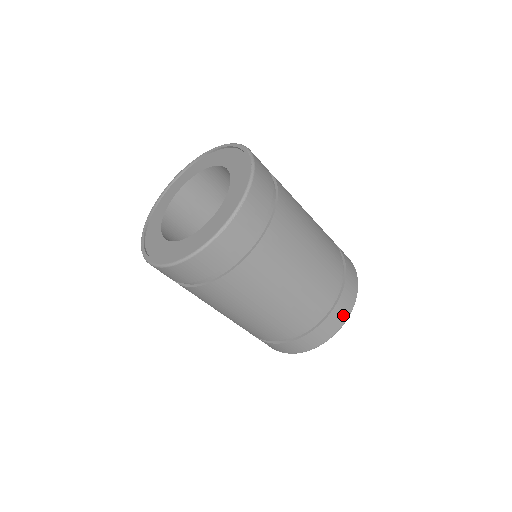
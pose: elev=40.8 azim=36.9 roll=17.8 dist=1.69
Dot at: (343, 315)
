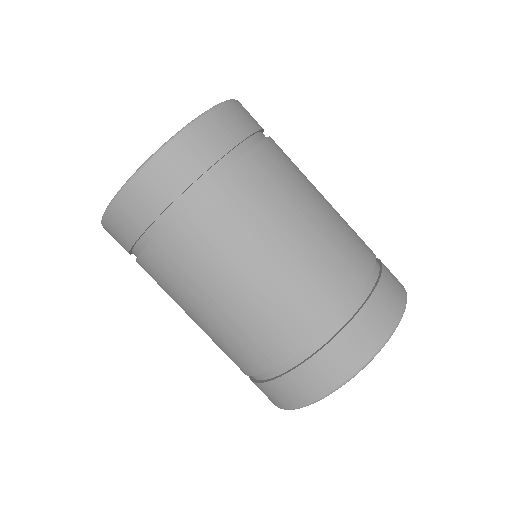
Dot at: (340, 369)
